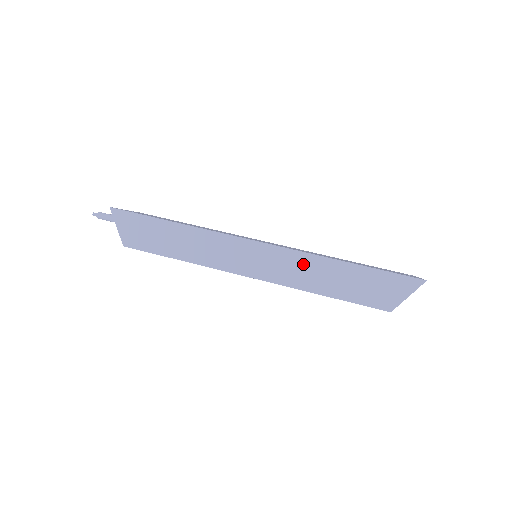
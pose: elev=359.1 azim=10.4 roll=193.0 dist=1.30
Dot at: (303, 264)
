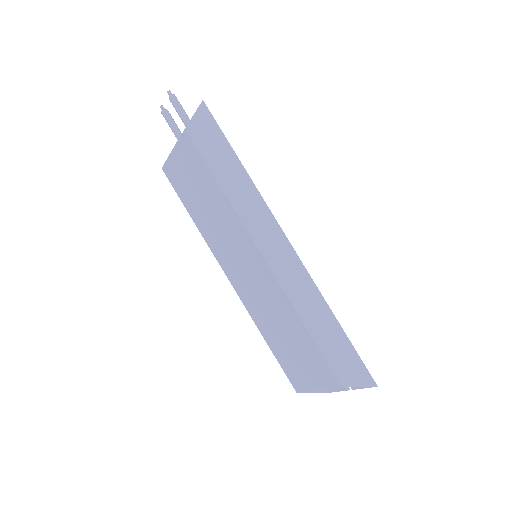
Dot at: (308, 289)
